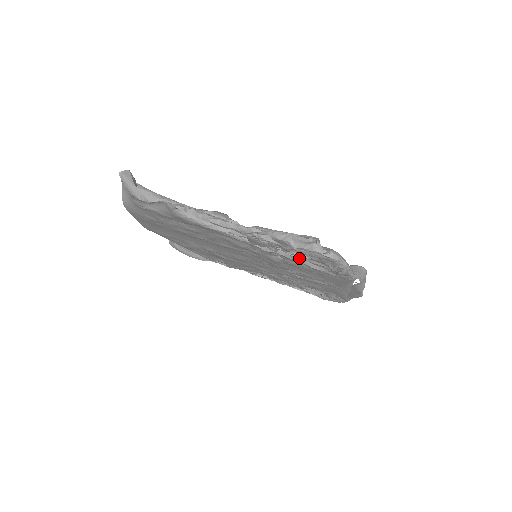
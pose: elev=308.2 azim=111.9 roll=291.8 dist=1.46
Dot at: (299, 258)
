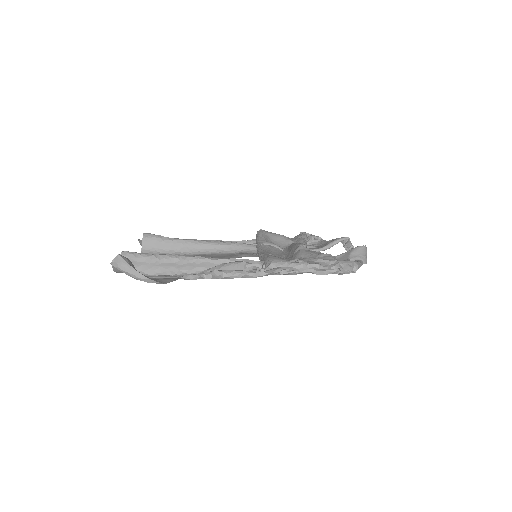
Dot at: occluded
